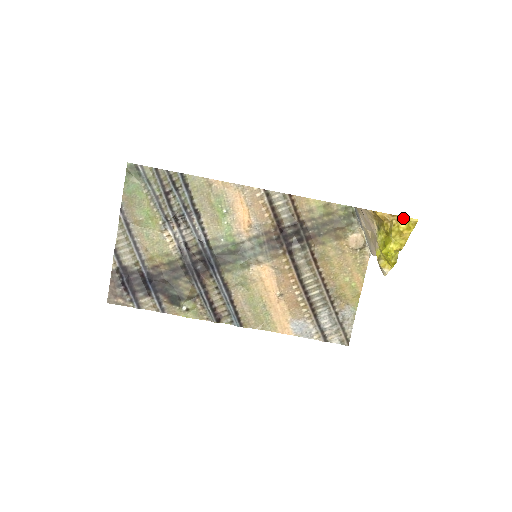
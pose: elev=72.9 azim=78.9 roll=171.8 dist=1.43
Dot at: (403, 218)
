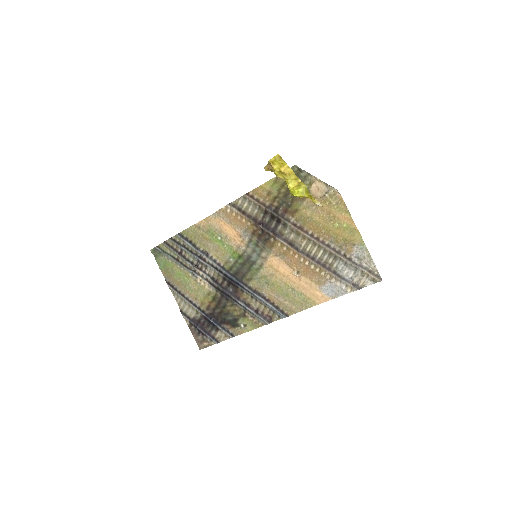
Dot at: (270, 161)
